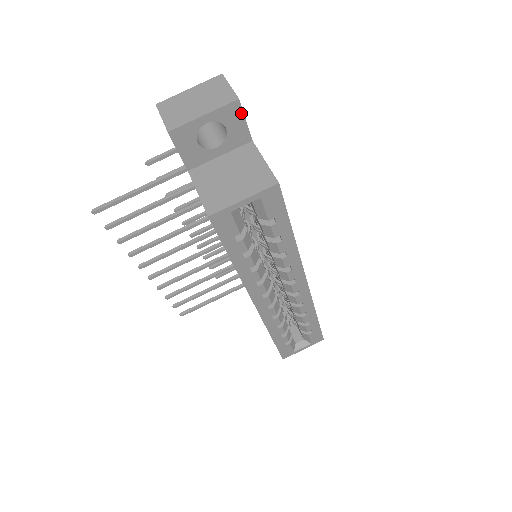
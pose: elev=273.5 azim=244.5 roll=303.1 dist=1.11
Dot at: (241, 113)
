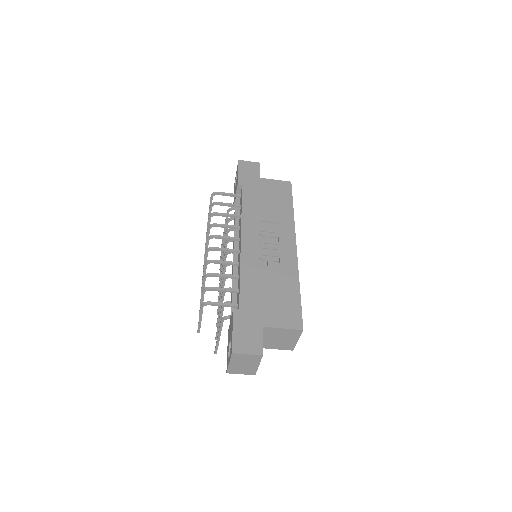
Dot at: (262, 347)
